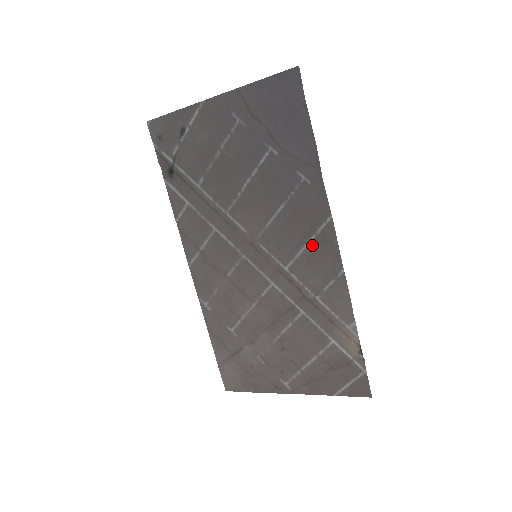
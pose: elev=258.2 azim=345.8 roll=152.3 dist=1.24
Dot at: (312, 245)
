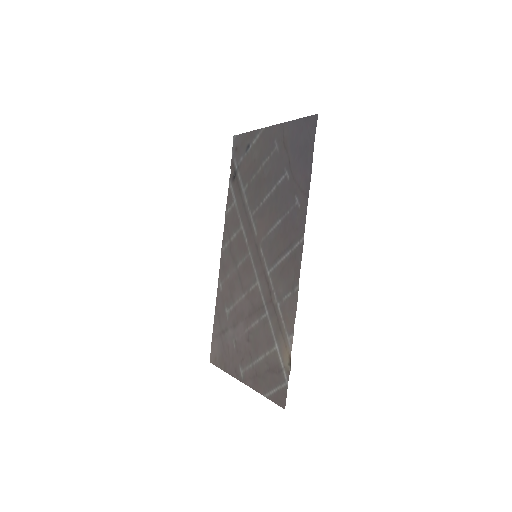
Dot at: (287, 258)
